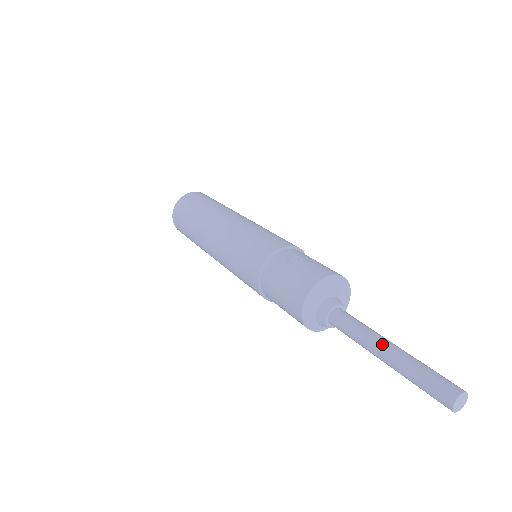
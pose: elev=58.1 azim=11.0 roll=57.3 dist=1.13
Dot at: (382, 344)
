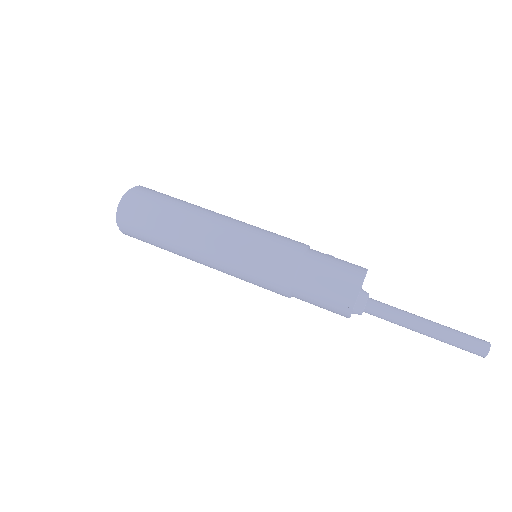
Dot at: (422, 317)
